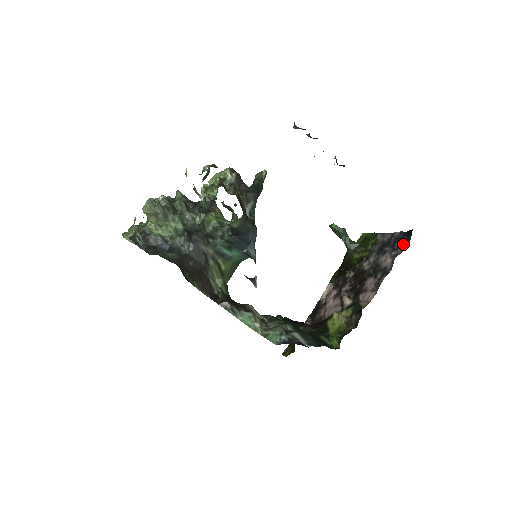
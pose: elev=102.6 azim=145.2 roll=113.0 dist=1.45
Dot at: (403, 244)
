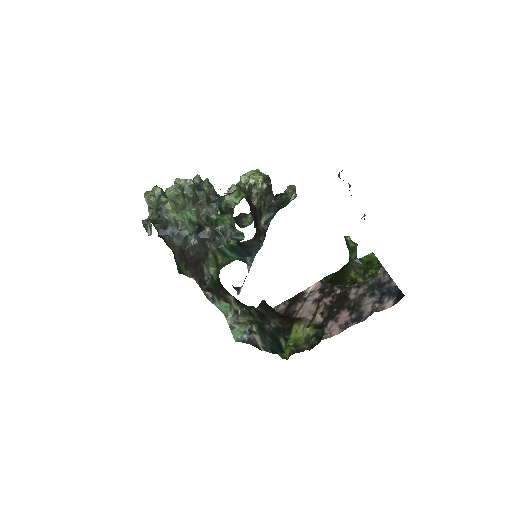
Dot at: (388, 303)
